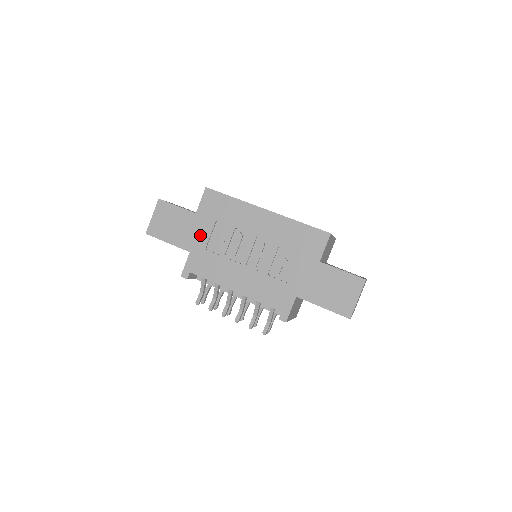
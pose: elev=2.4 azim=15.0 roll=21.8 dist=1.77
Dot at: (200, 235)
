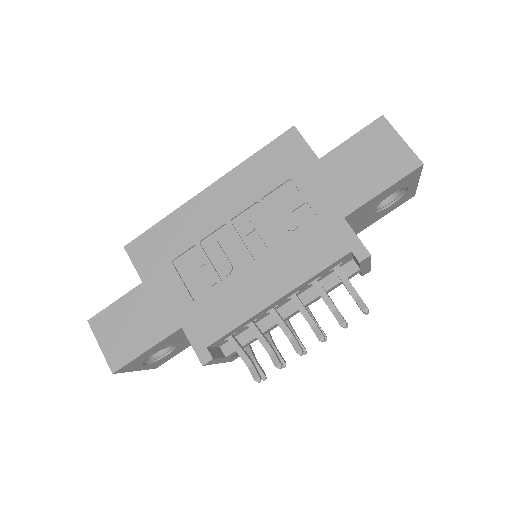
Dot at: (172, 296)
